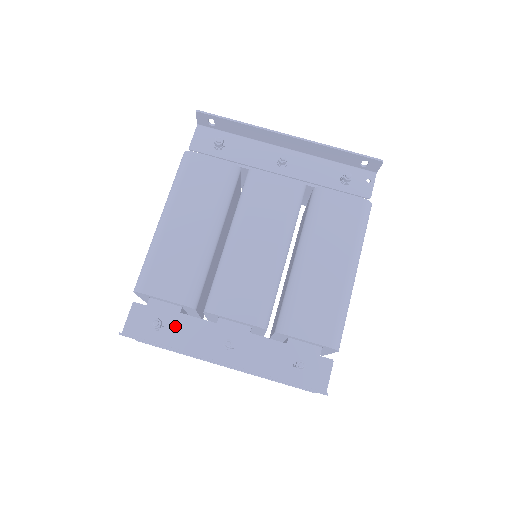
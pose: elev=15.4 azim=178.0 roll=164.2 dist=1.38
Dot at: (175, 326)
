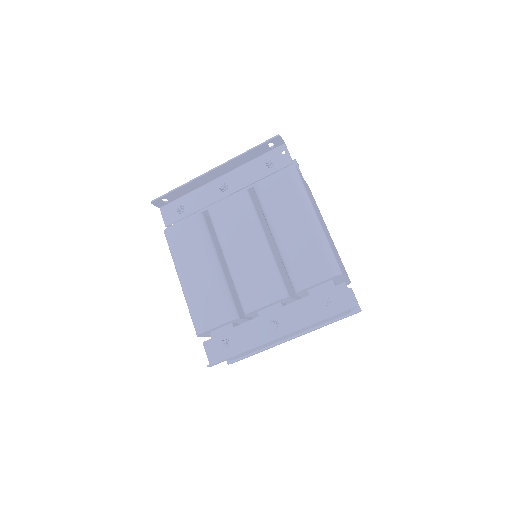
Dot at: (236, 337)
